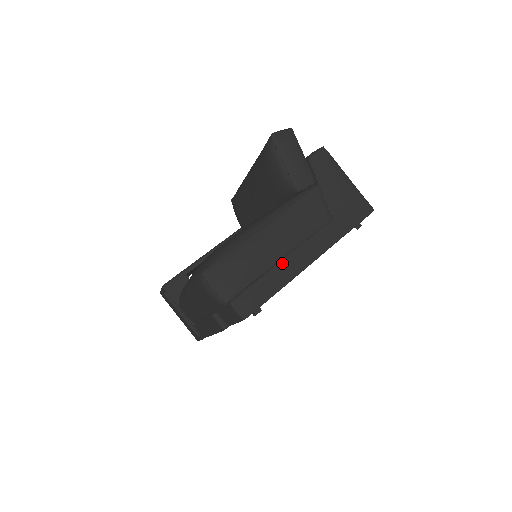
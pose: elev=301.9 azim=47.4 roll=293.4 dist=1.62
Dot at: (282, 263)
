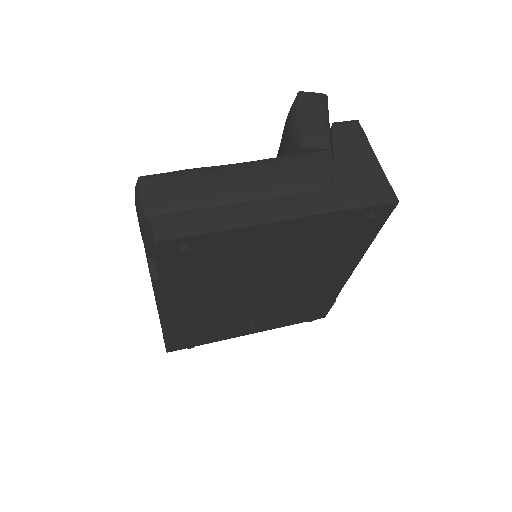
Dot at: (240, 205)
